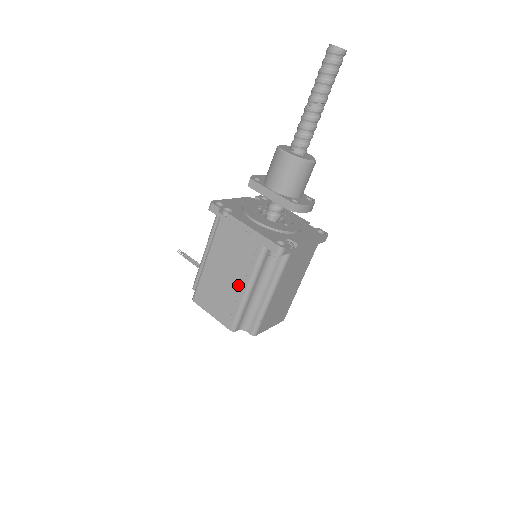
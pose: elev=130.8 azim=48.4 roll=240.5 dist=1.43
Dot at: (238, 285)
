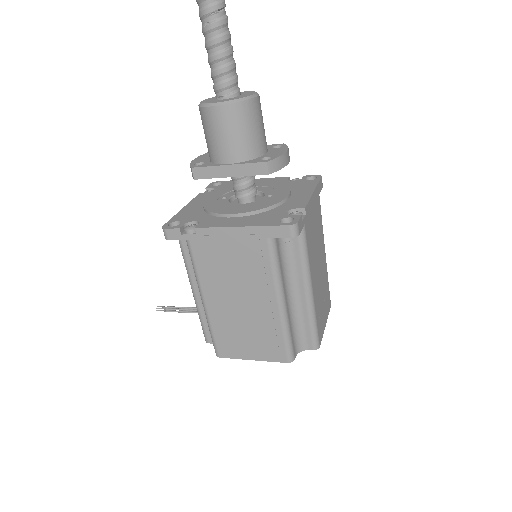
Dot at: (264, 305)
